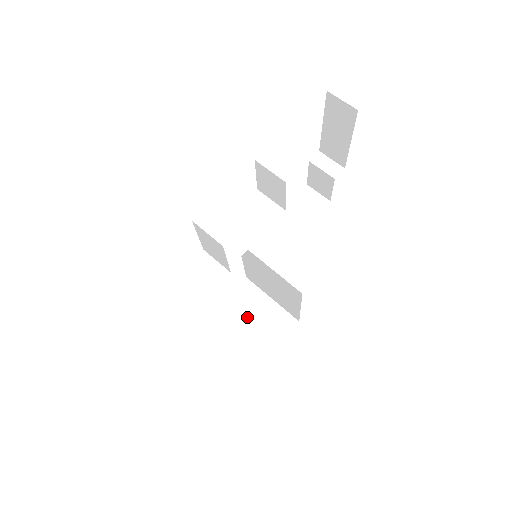
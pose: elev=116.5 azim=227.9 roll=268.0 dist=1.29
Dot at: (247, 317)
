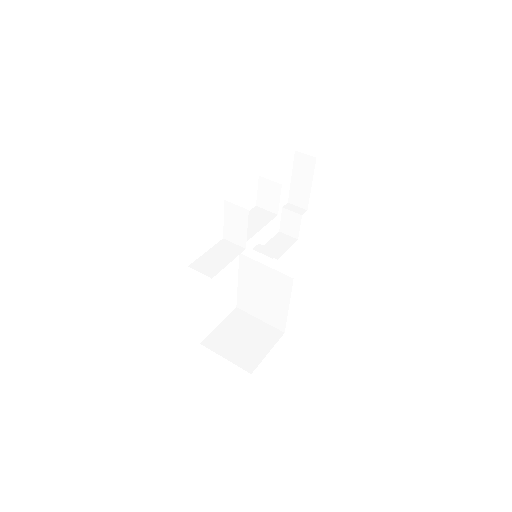
Dot at: (242, 333)
